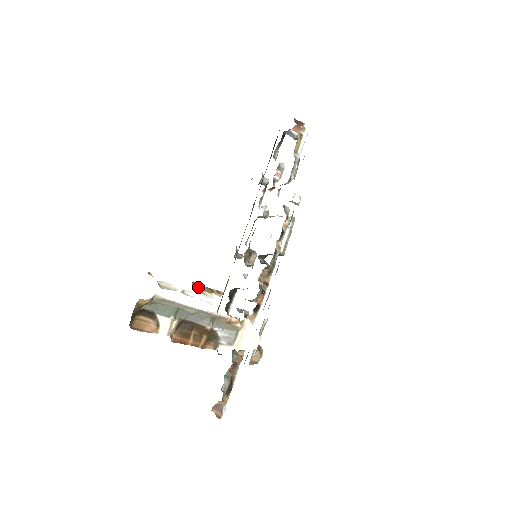
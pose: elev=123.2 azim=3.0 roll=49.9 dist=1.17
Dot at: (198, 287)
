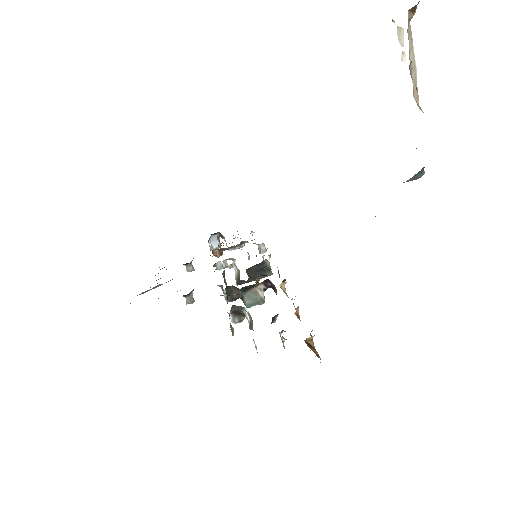
Dot at: occluded
